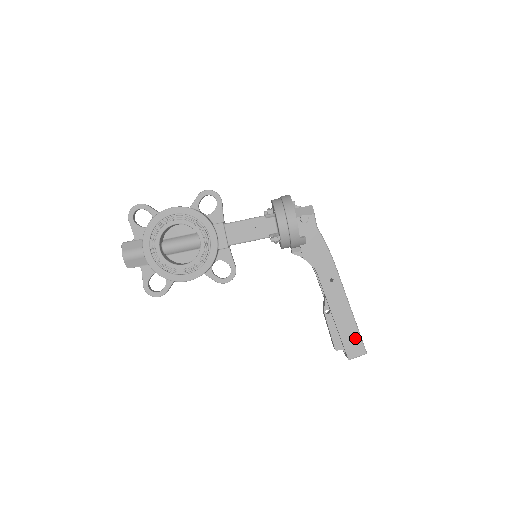
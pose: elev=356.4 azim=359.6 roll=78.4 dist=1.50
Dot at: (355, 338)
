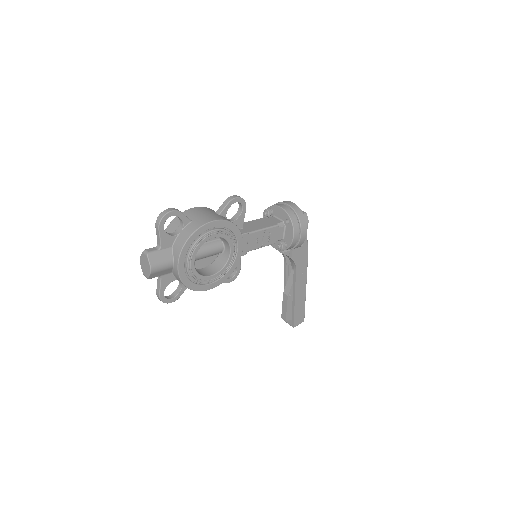
Dot at: (302, 312)
